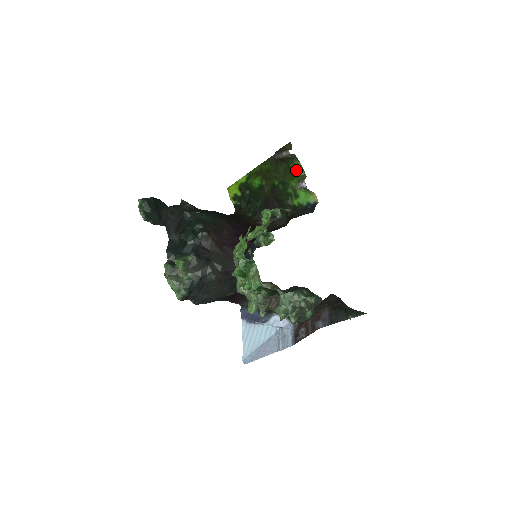
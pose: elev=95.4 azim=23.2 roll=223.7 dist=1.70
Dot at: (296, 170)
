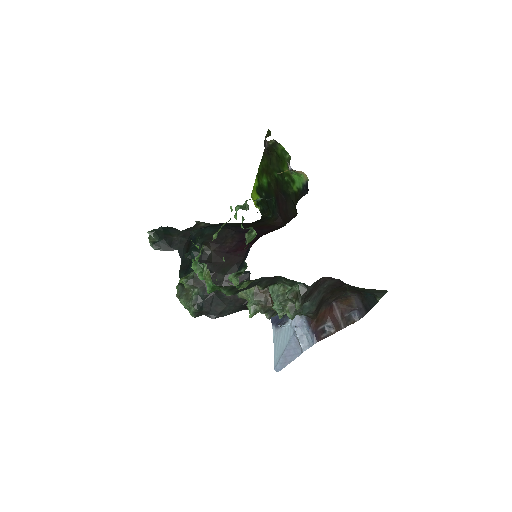
Dot at: (282, 155)
